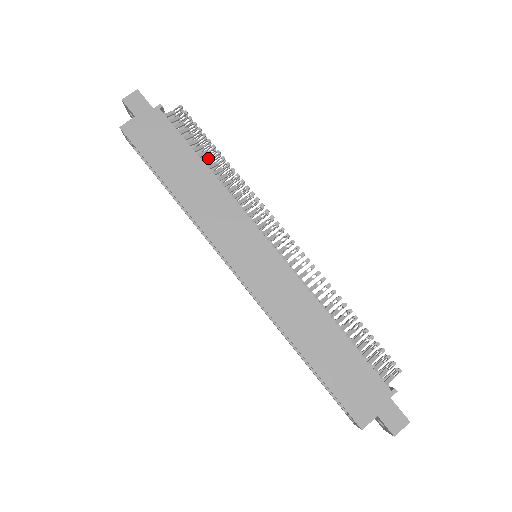
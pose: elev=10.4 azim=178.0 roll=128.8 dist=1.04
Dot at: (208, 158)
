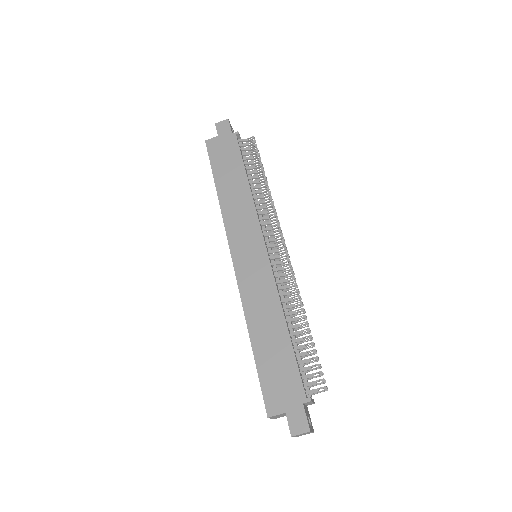
Dot at: (254, 176)
